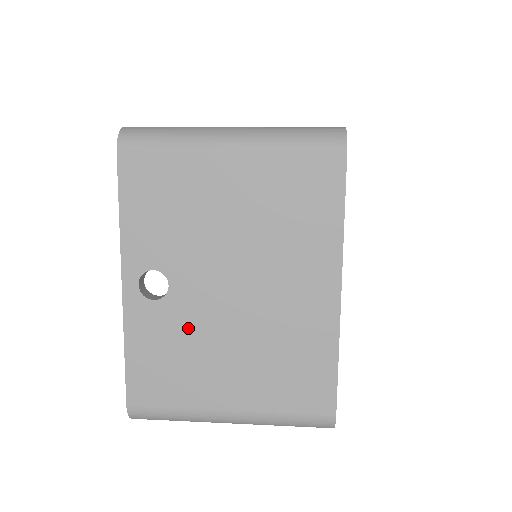
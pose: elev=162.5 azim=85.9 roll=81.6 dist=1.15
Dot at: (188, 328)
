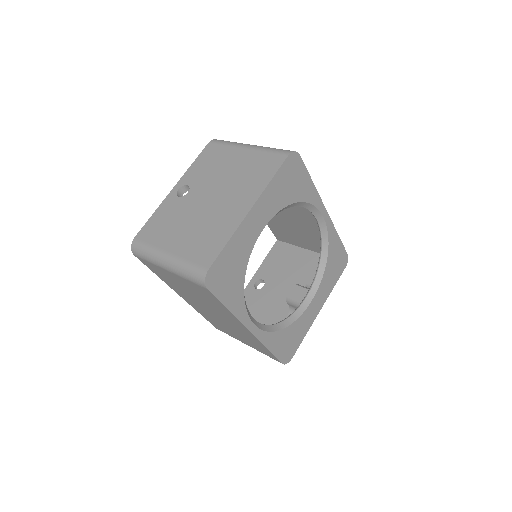
Dot at: (181, 211)
